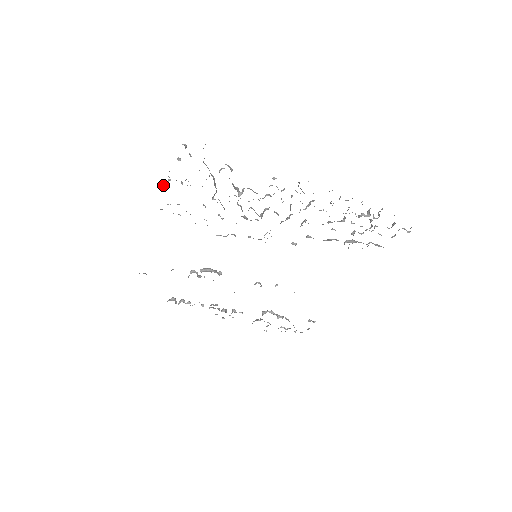
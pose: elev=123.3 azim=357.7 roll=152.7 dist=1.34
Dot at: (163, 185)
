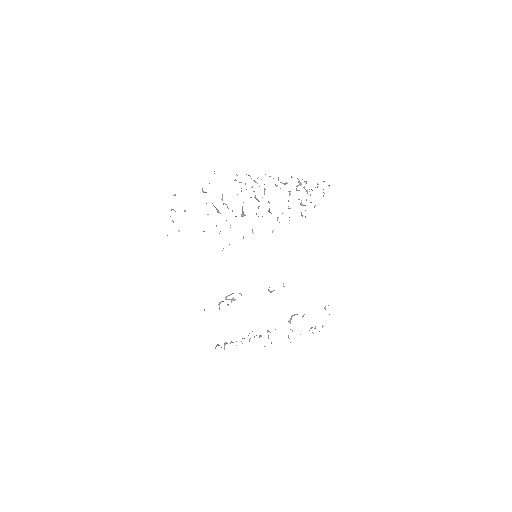
Dot at: occluded
